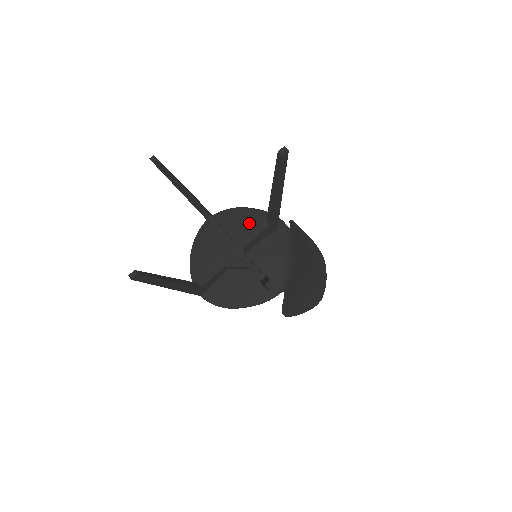
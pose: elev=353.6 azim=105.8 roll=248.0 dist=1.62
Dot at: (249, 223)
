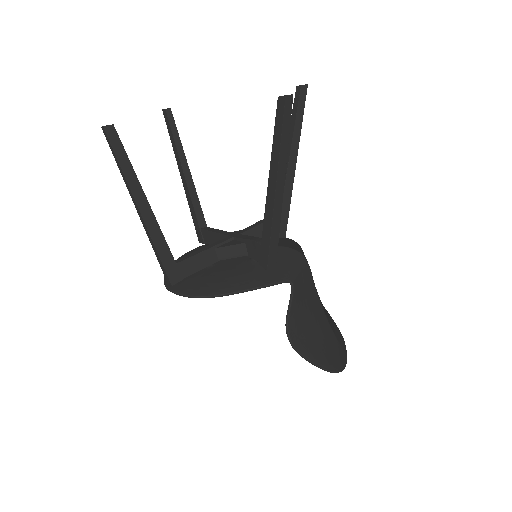
Dot at: occluded
